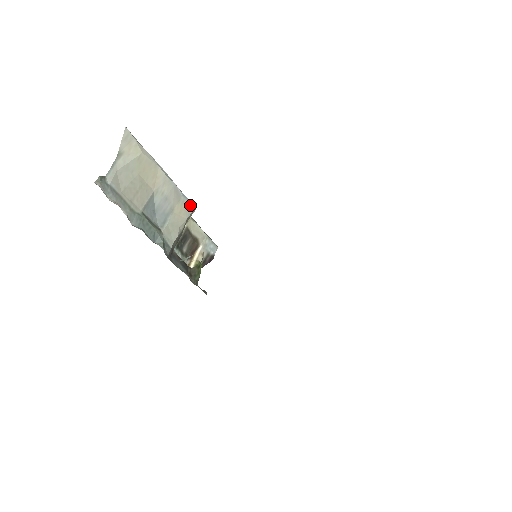
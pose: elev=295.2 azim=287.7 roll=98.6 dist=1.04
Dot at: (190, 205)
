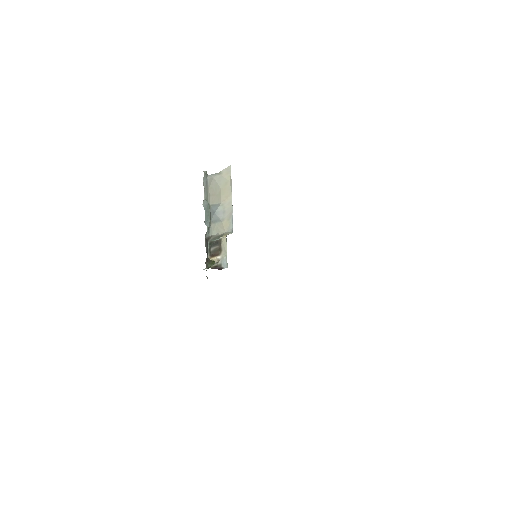
Dot at: (232, 227)
